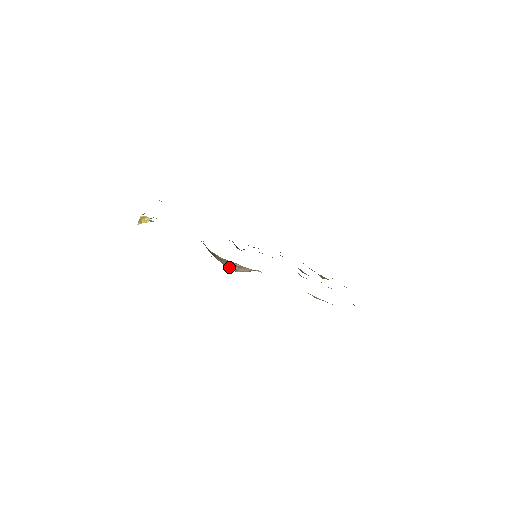
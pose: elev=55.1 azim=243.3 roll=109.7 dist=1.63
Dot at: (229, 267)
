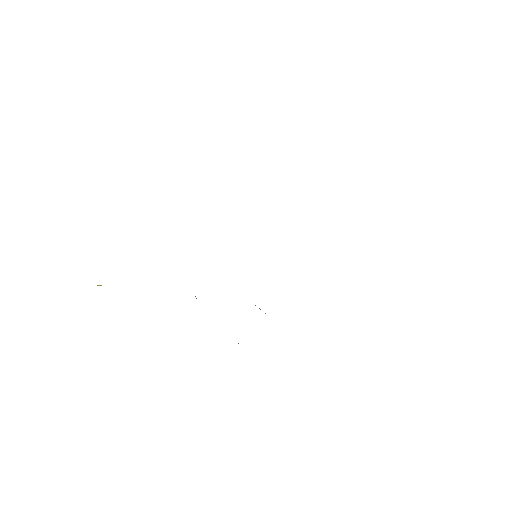
Dot at: occluded
